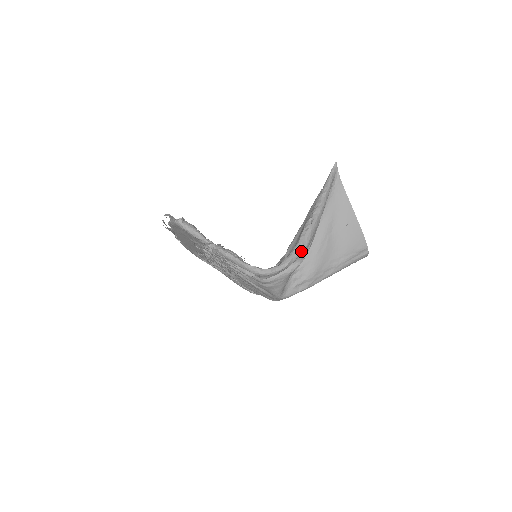
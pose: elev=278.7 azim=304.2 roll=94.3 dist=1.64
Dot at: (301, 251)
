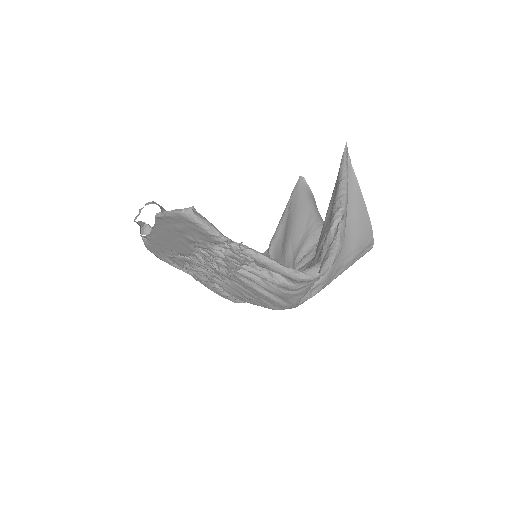
Dot at: (341, 248)
